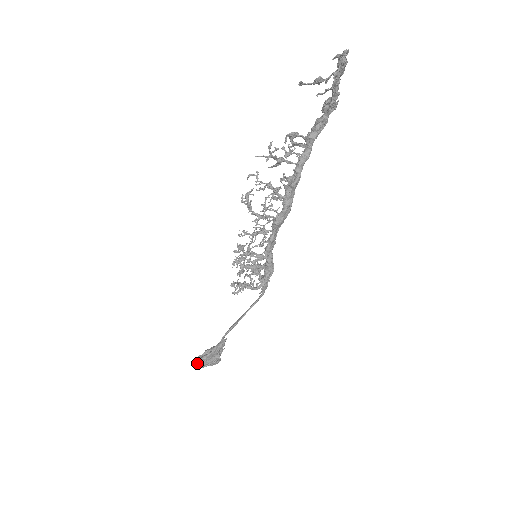
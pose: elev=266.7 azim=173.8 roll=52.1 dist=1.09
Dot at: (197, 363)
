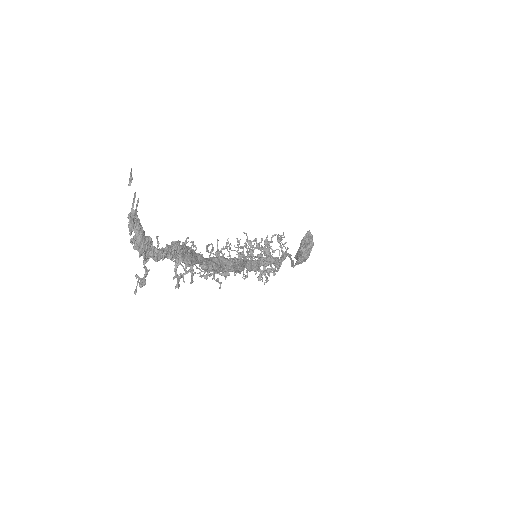
Dot at: occluded
